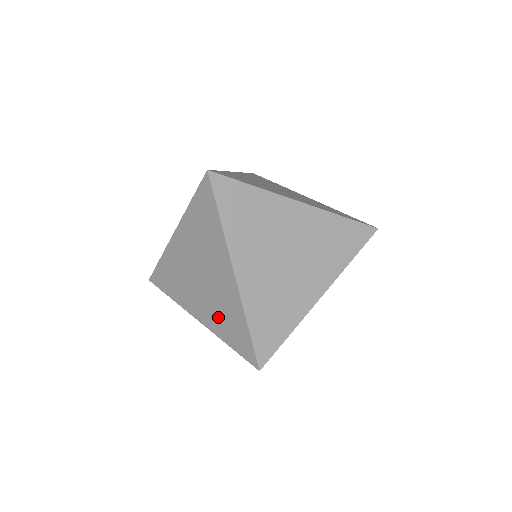
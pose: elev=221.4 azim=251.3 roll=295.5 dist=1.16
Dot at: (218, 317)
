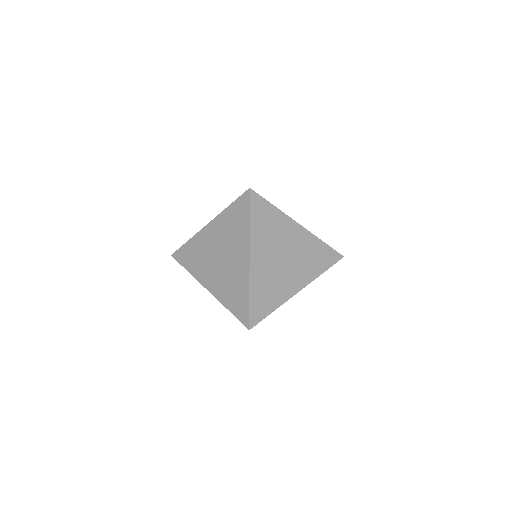
Dot at: (226, 289)
